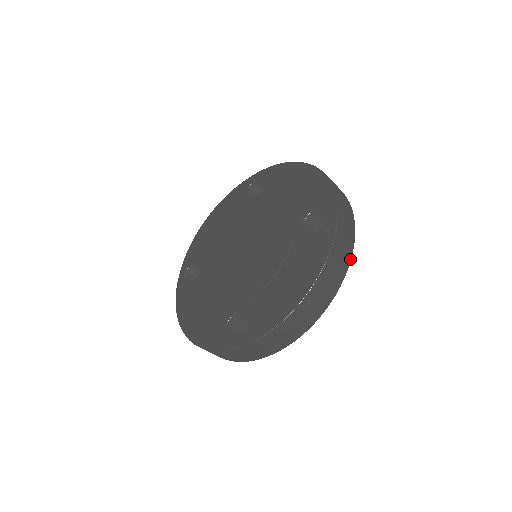
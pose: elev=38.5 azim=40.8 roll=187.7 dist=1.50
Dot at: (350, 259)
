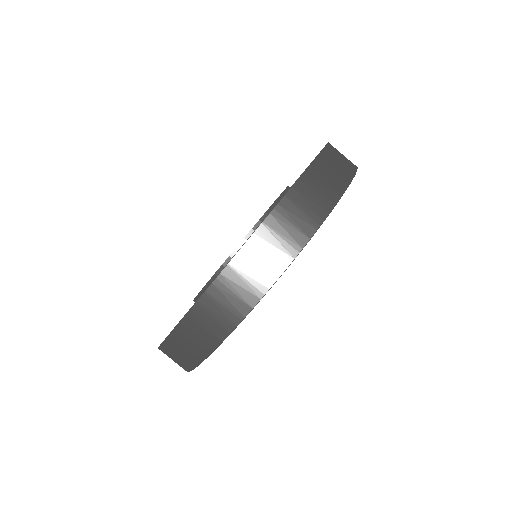
Dot at: occluded
